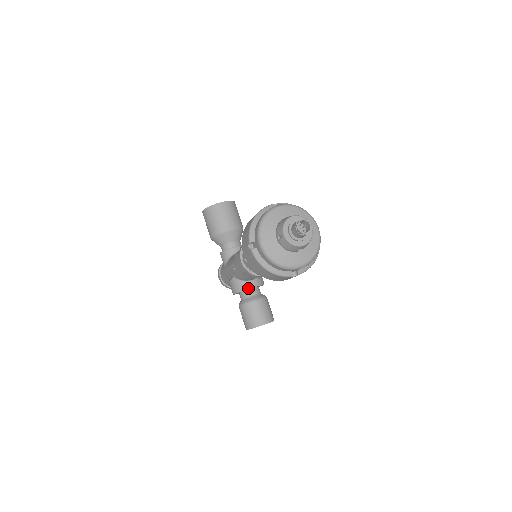
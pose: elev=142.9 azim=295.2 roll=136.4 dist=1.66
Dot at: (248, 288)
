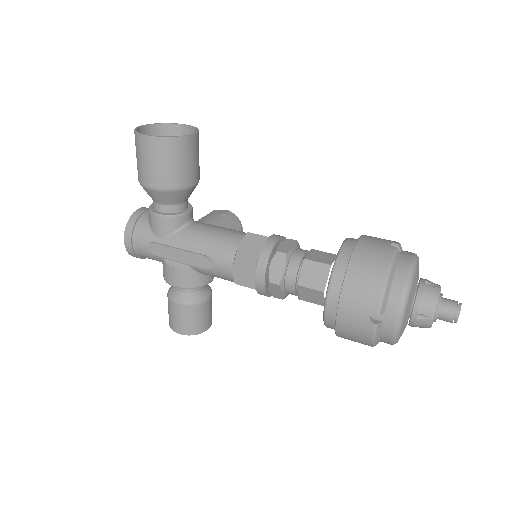
Dot at: (206, 284)
